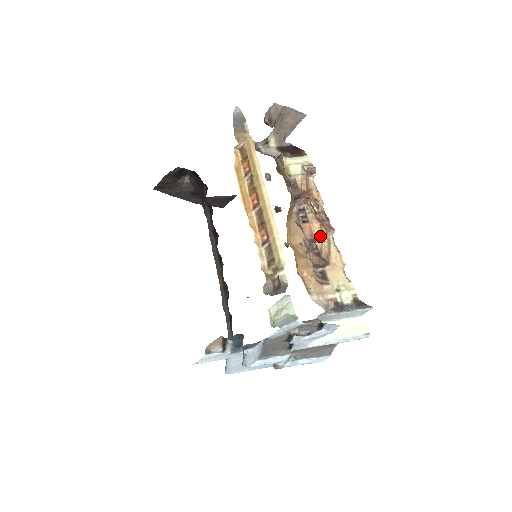
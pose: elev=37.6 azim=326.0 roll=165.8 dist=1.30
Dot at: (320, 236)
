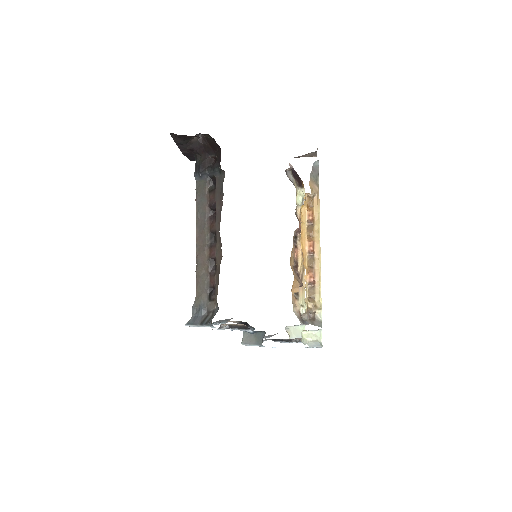
Dot at: (301, 262)
